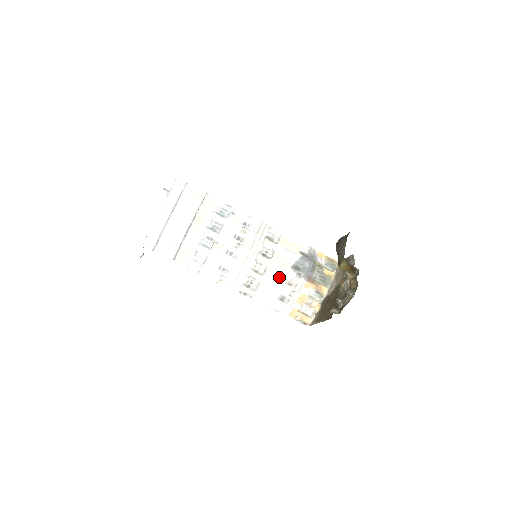
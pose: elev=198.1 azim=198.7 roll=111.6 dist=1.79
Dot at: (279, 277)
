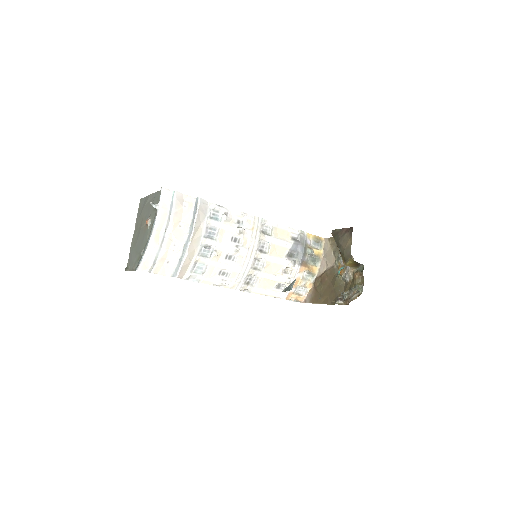
Dot at: (276, 268)
